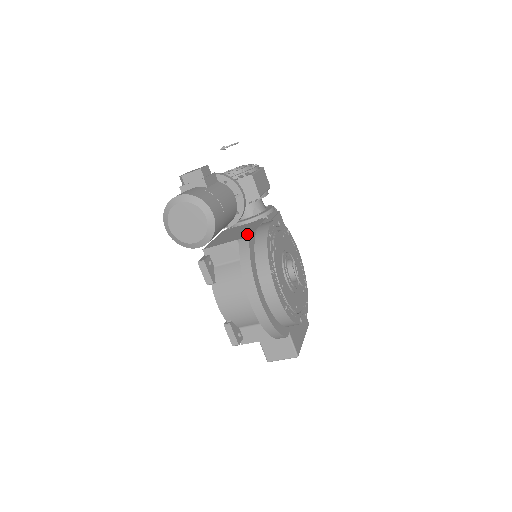
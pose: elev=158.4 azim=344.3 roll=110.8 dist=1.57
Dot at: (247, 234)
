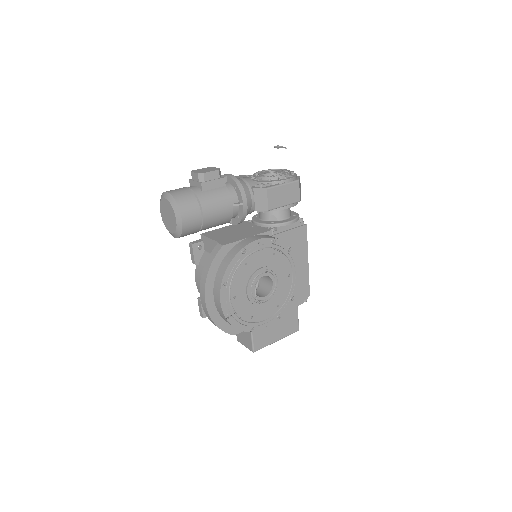
Dot at: (229, 241)
